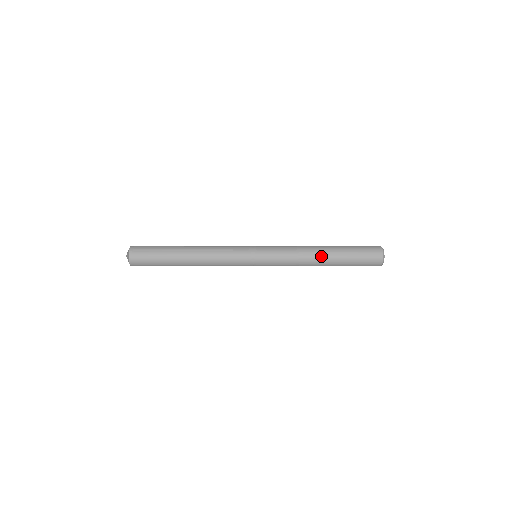
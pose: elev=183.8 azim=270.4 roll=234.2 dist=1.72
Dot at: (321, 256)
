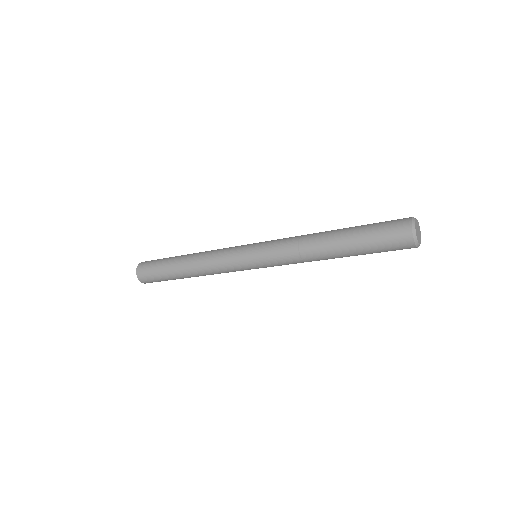
Dot at: (326, 232)
